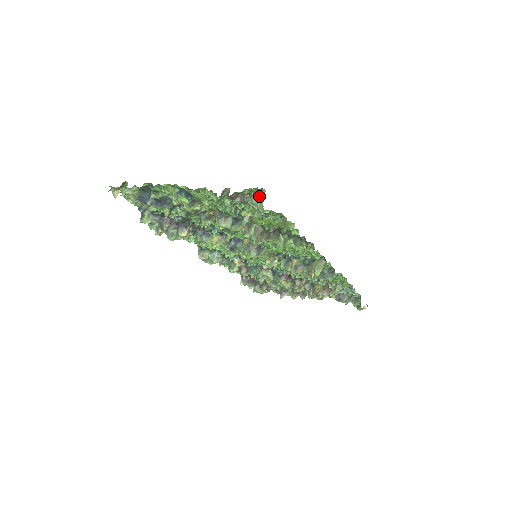
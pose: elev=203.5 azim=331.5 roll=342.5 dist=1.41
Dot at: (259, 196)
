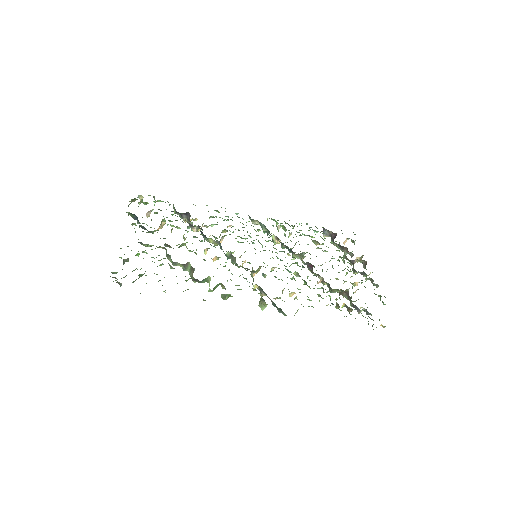
Dot at: (120, 285)
